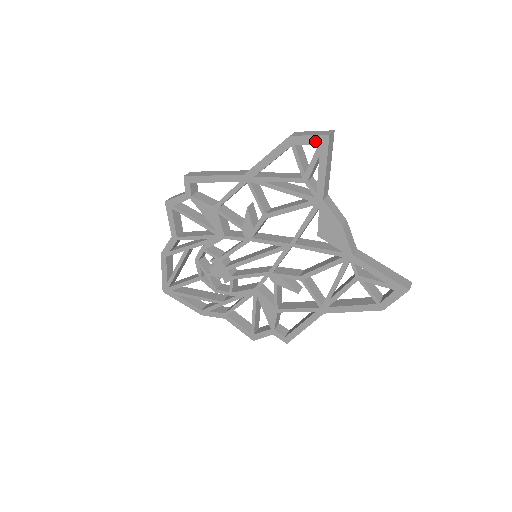
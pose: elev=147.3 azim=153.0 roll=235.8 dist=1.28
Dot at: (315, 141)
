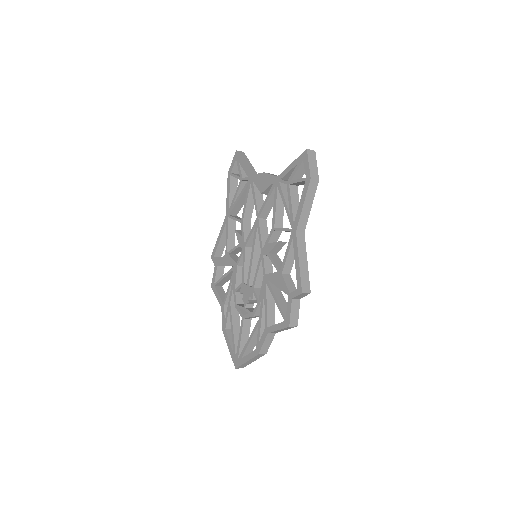
Dot at: (234, 160)
